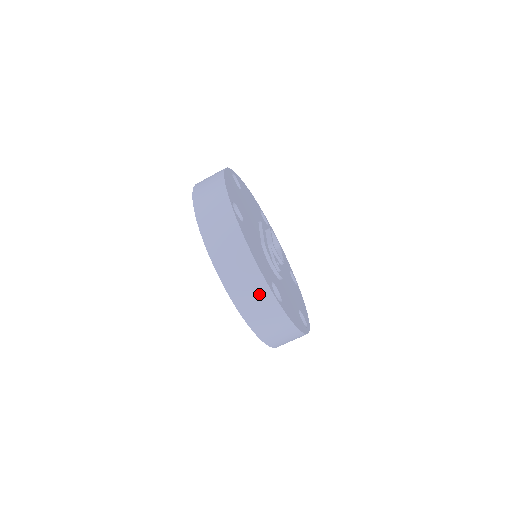
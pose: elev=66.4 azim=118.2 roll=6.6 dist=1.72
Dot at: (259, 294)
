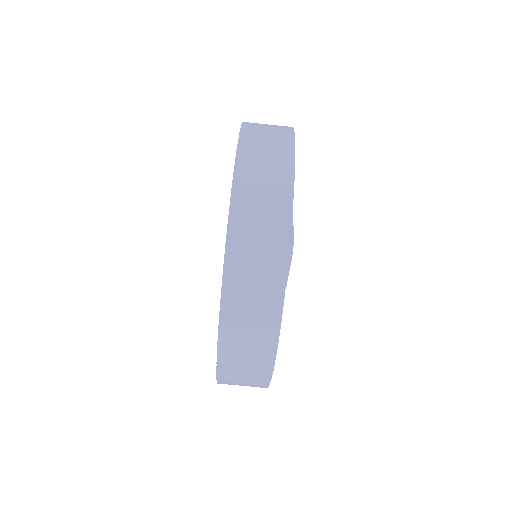
Dot at: (278, 136)
